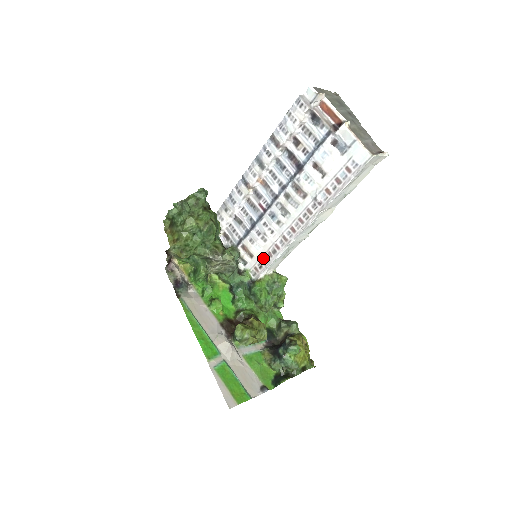
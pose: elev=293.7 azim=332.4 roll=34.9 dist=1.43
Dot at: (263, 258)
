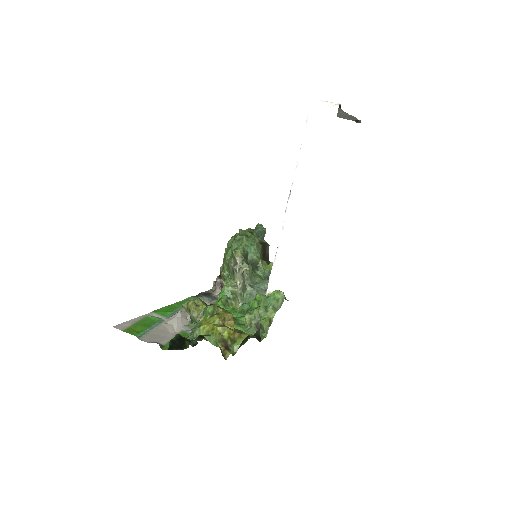
Dot at: occluded
